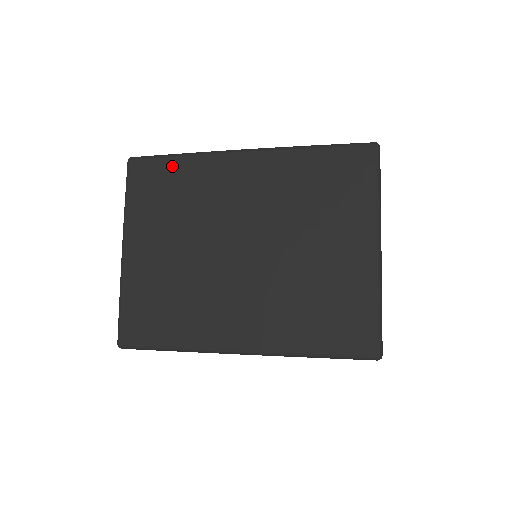
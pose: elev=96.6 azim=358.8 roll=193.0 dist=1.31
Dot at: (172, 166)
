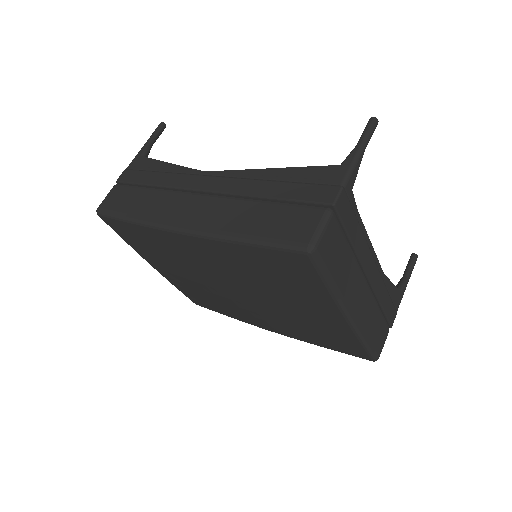
Dot at: (133, 229)
